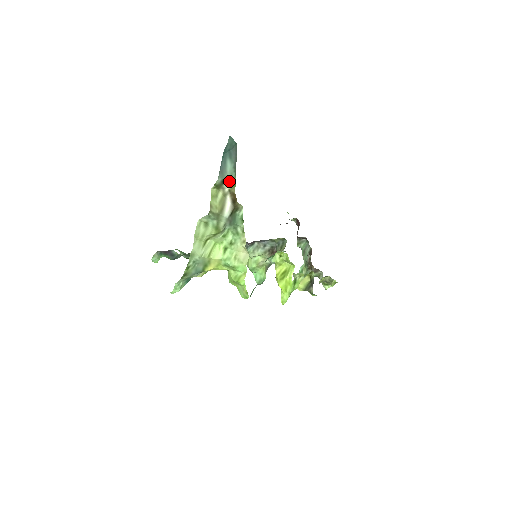
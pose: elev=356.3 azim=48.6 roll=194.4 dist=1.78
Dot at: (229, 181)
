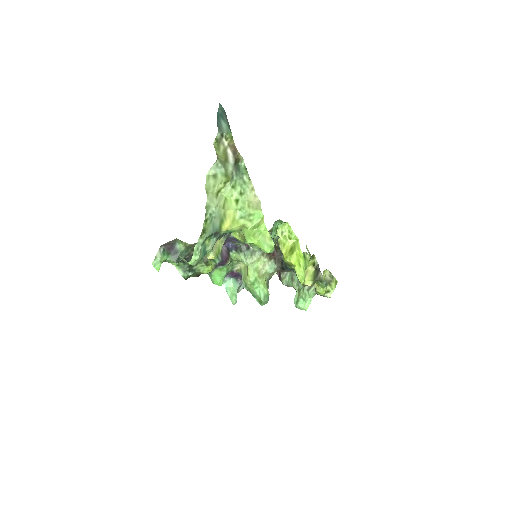
Dot at: (227, 136)
